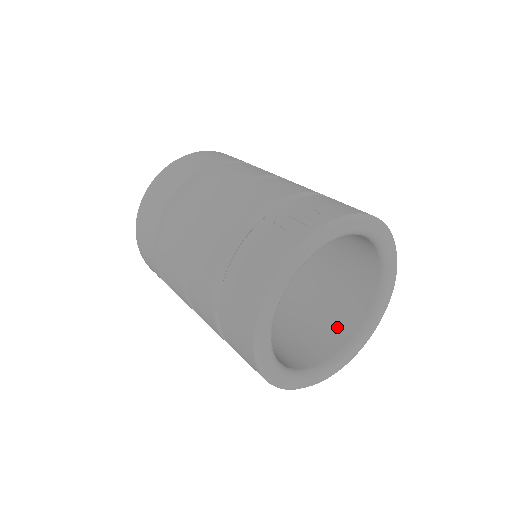
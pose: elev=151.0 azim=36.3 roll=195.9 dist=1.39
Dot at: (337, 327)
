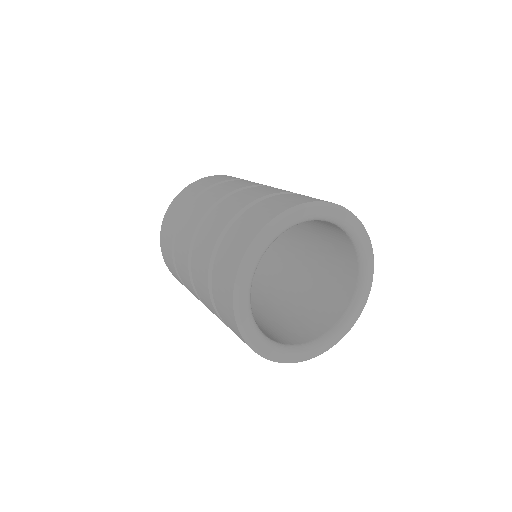
Dot at: (289, 336)
